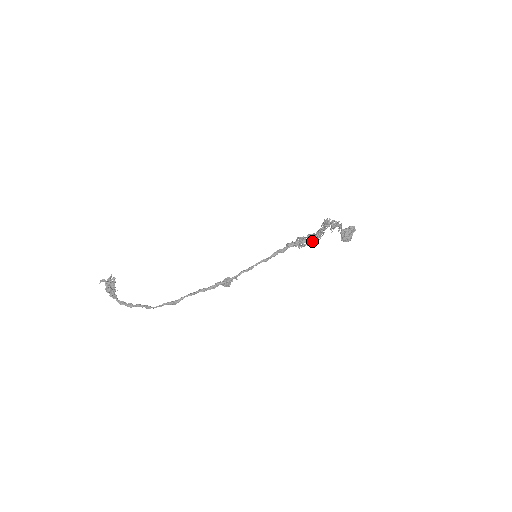
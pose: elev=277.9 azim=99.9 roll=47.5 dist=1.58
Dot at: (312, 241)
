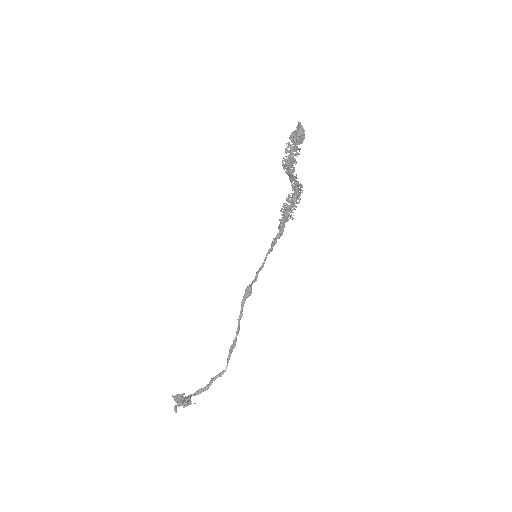
Dot at: occluded
